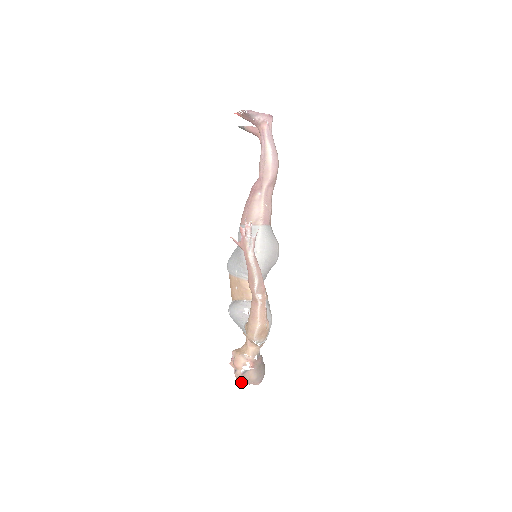
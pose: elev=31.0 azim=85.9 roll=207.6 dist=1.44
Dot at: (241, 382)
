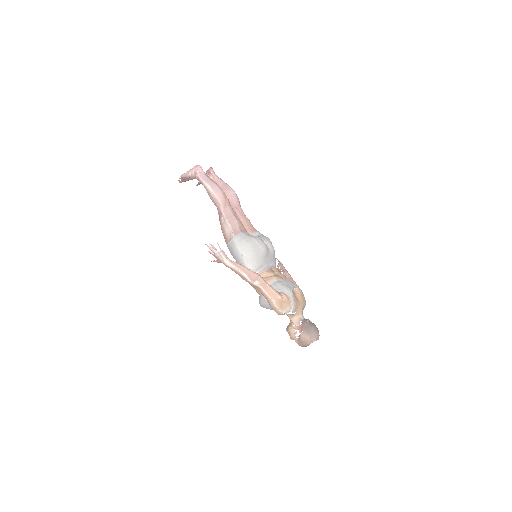
Dot at: (304, 346)
